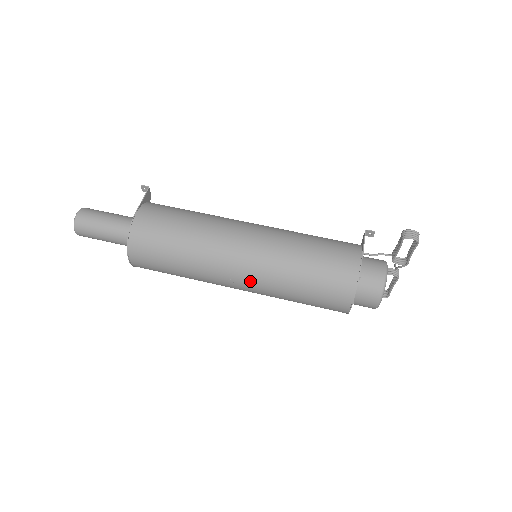
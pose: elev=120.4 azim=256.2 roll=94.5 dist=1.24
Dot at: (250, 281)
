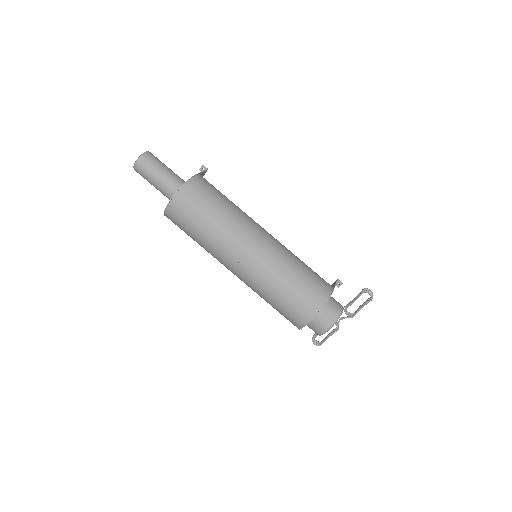
Dot at: (253, 263)
